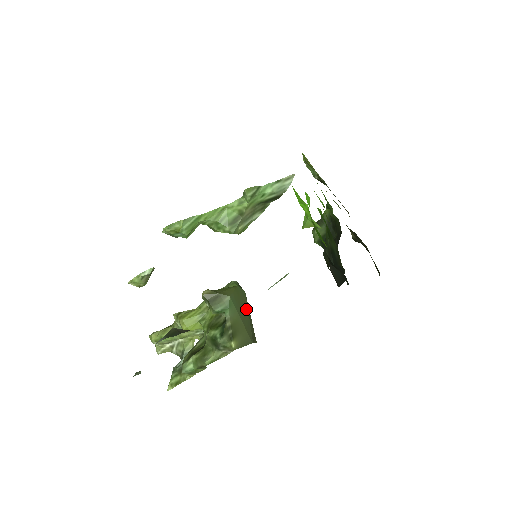
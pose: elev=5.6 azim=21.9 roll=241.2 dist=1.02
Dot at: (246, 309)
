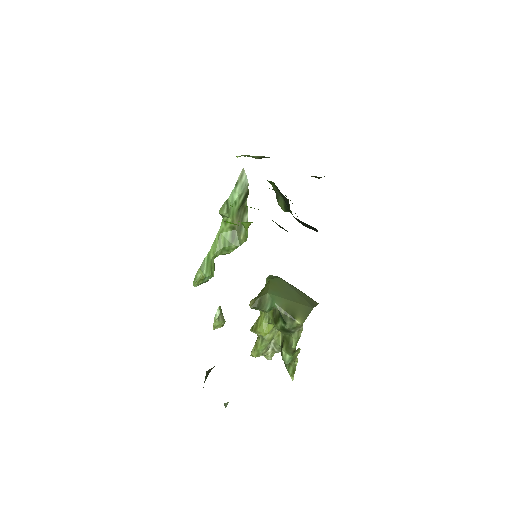
Dot at: (290, 289)
